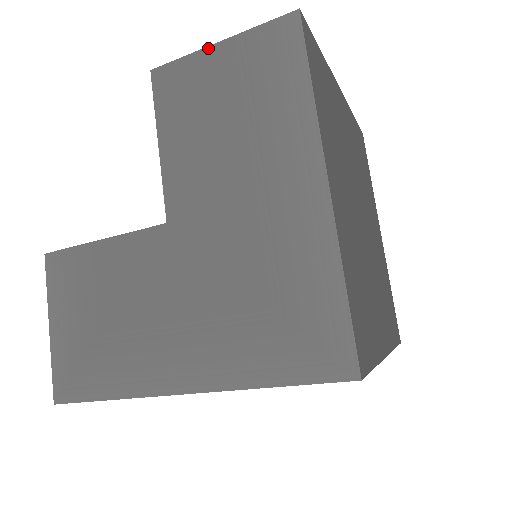
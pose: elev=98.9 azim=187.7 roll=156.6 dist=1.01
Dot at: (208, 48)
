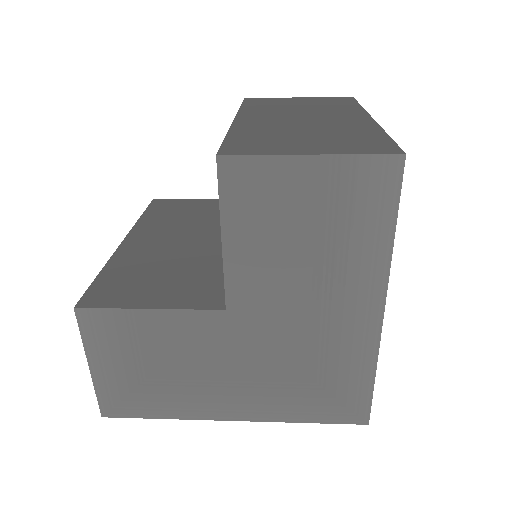
Dot at: (295, 157)
